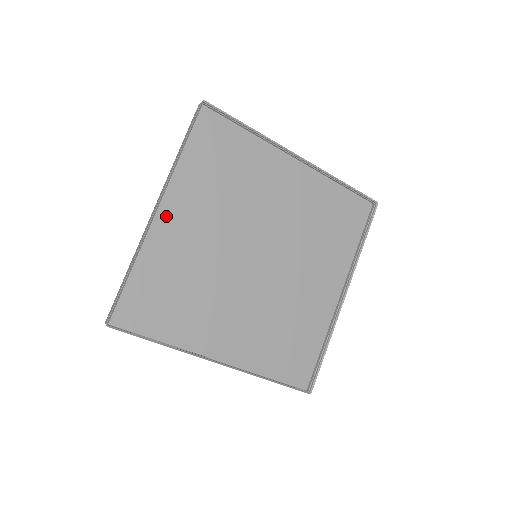
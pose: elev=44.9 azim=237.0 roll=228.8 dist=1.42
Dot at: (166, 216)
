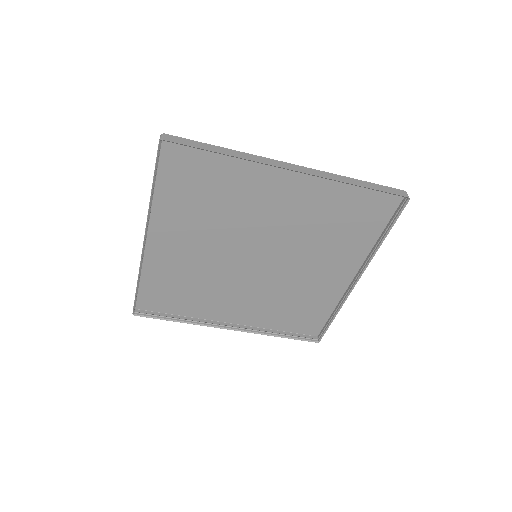
Dot at: (158, 239)
